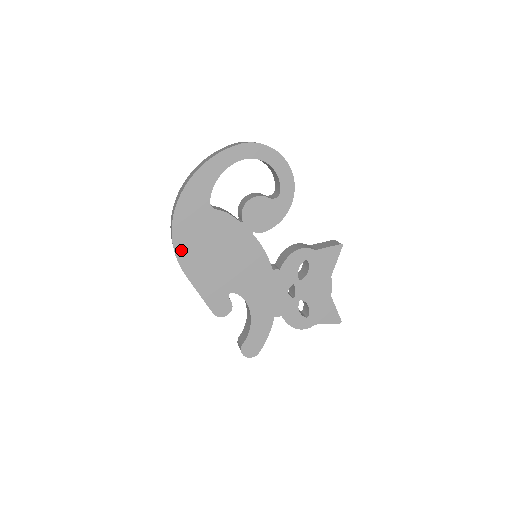
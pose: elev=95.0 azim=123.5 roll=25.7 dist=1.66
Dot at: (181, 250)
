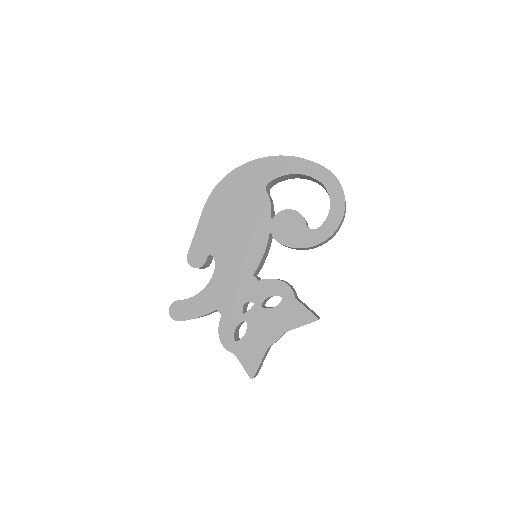
Dot at: (219, 191)
